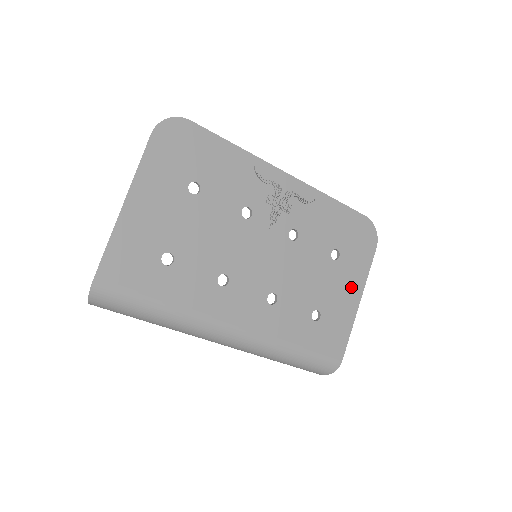
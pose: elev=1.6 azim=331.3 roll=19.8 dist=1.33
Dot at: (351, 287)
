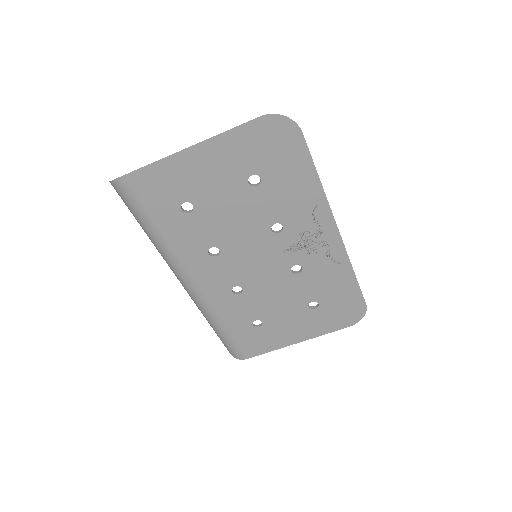
Dot at: (302, 330)
